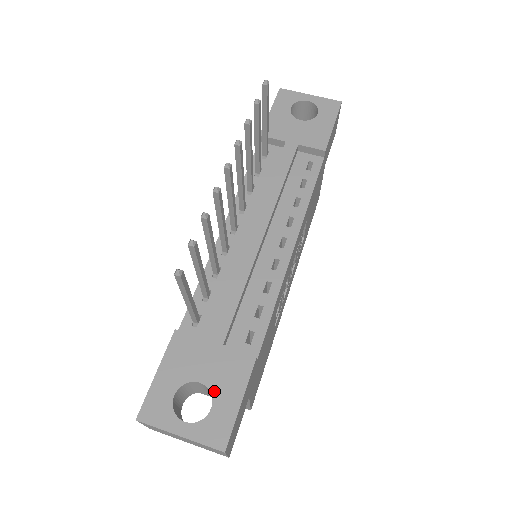
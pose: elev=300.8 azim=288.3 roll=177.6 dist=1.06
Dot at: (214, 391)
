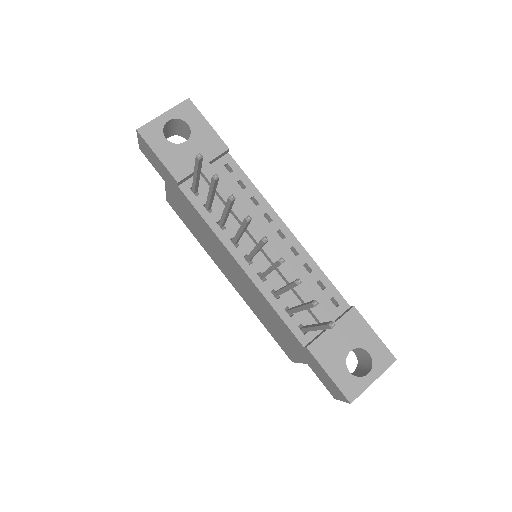
Dot at: (360, 346)
